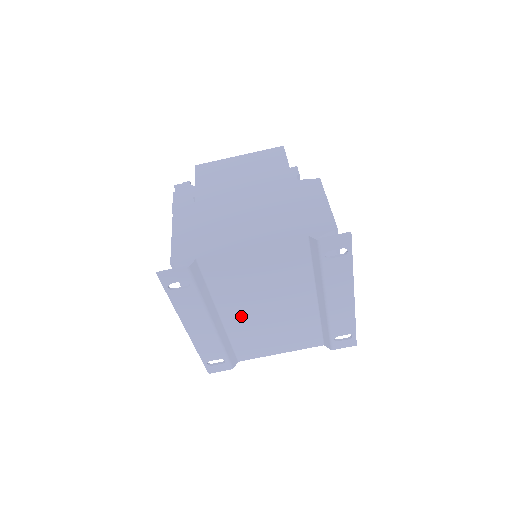
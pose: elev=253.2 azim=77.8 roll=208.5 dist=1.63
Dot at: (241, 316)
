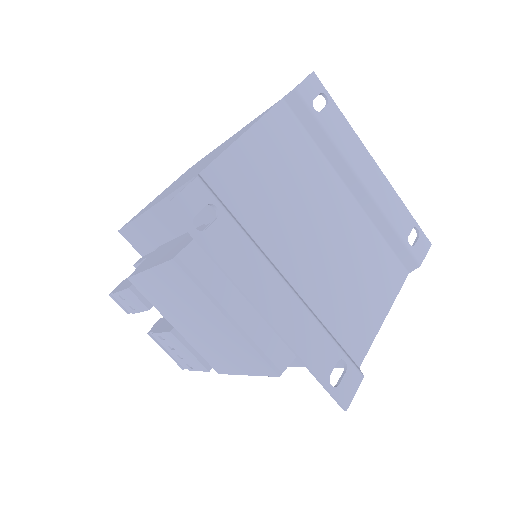
Dot at: (305, 264)
